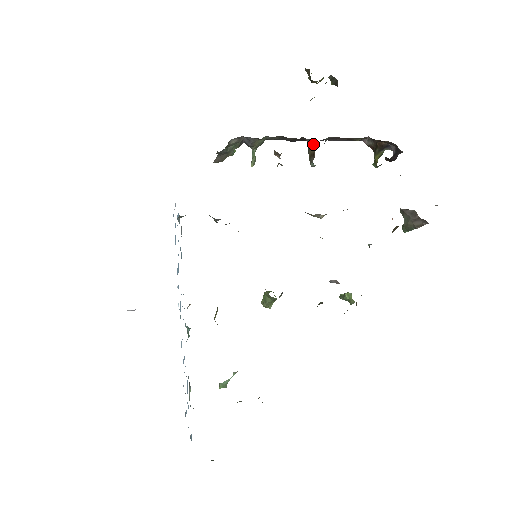
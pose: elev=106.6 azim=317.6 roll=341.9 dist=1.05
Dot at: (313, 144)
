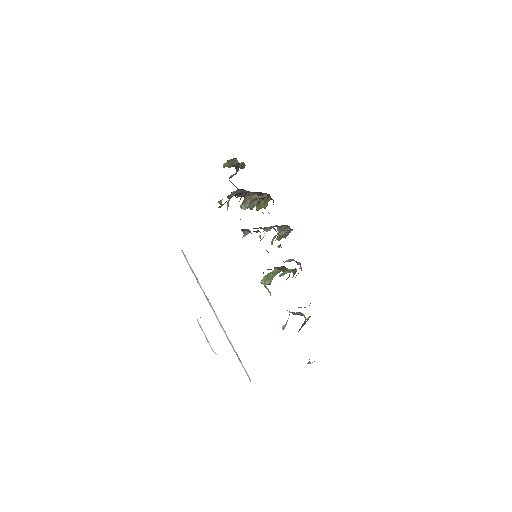
Dot at: (255, 194)
